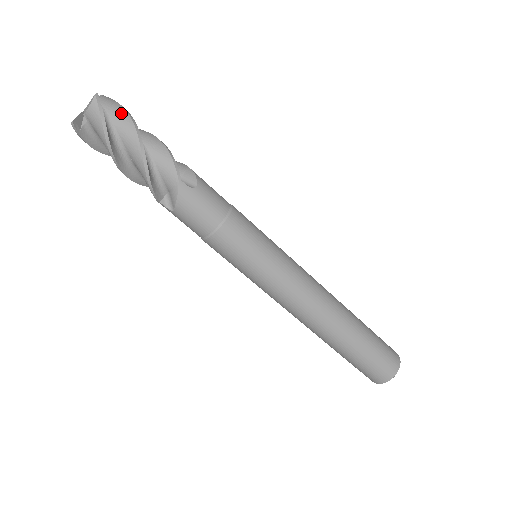
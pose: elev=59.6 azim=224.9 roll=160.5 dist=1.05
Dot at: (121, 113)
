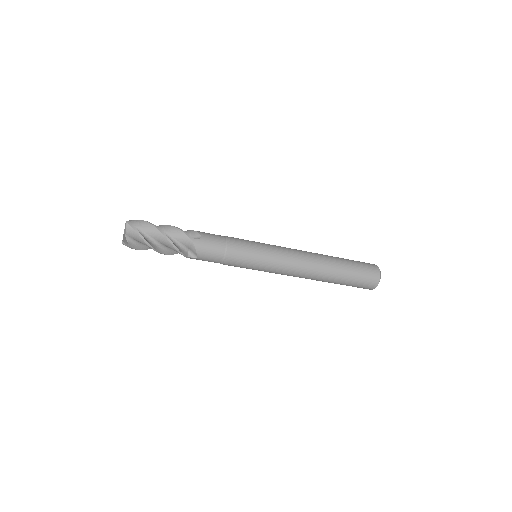
Dot at: (143, 223)
